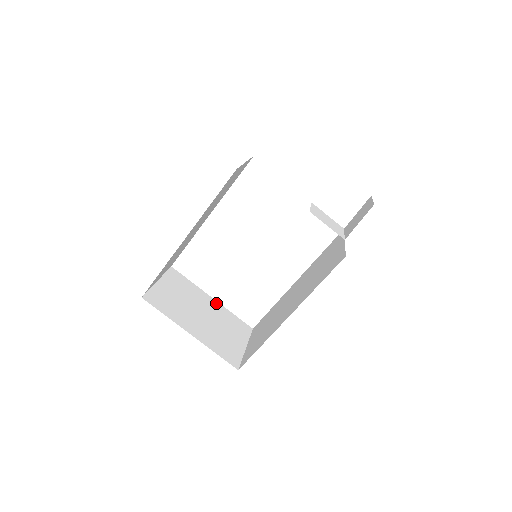
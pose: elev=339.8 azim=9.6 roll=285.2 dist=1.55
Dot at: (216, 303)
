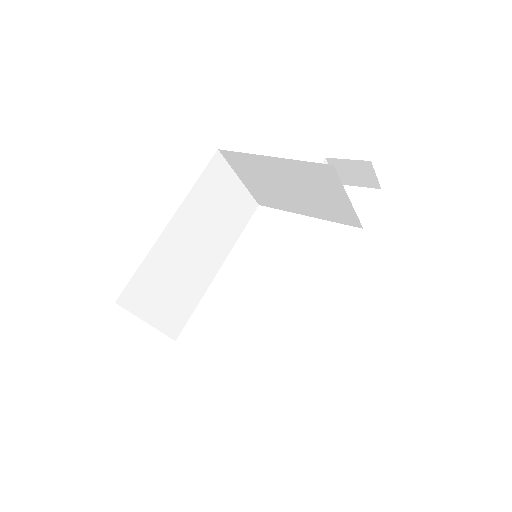
Dot at: occluded
